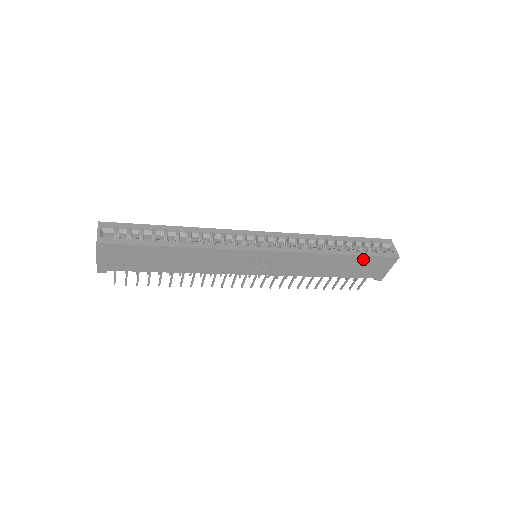
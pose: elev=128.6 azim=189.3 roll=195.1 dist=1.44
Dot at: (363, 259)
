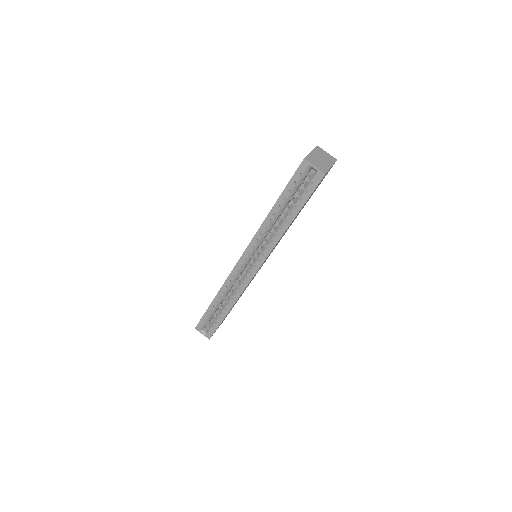
Dot at: occluded
